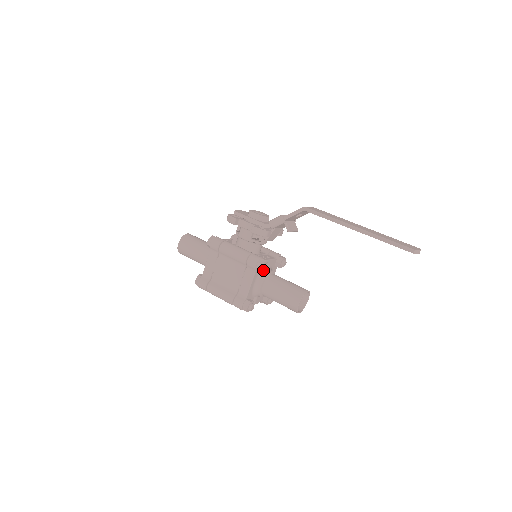
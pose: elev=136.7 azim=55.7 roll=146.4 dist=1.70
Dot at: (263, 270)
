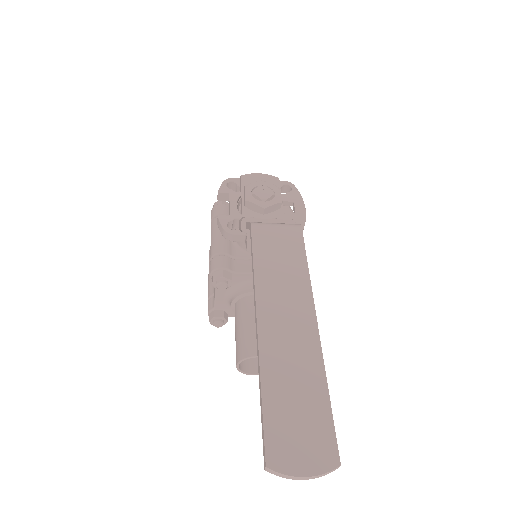
Dot at: (218, 287)
